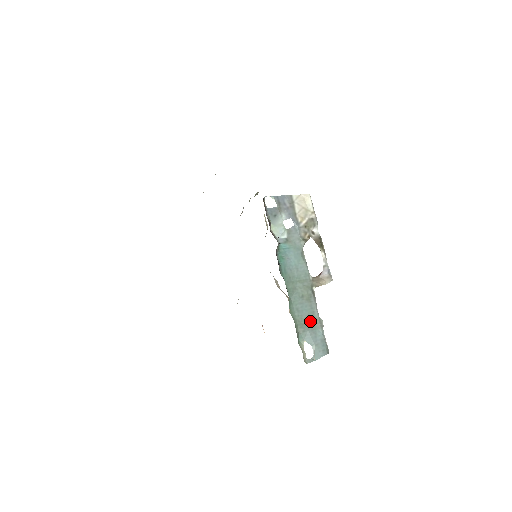
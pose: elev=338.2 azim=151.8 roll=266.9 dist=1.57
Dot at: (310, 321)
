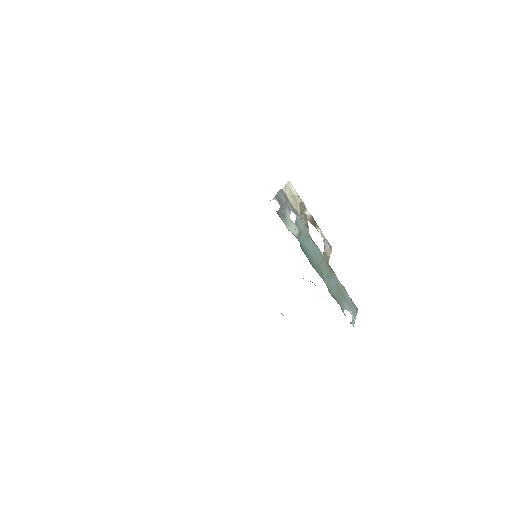
Dot at: (340, 292)
